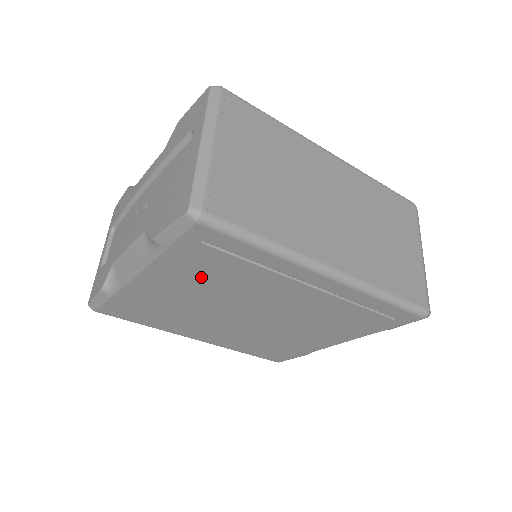
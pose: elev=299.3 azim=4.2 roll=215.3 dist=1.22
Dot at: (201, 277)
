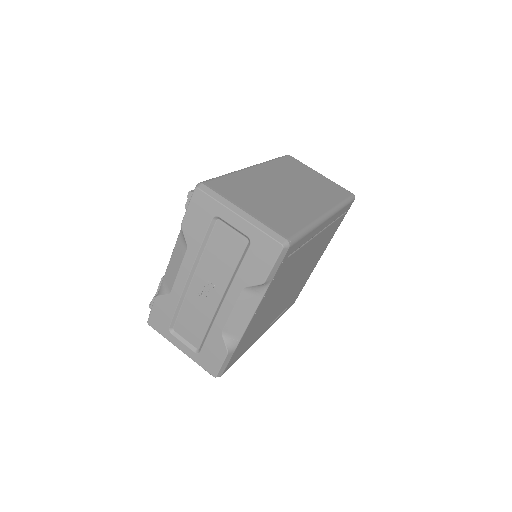
Dot at: (280, 282)
